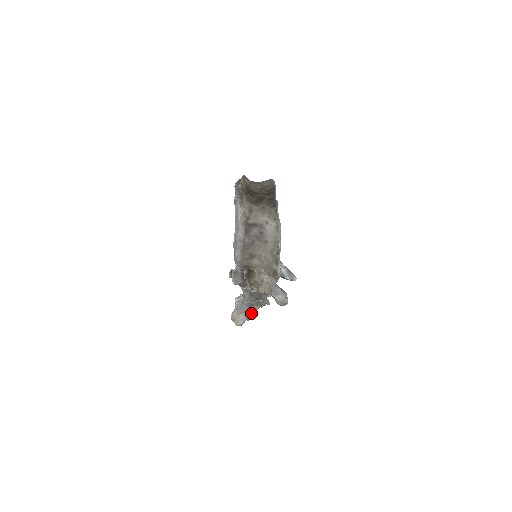
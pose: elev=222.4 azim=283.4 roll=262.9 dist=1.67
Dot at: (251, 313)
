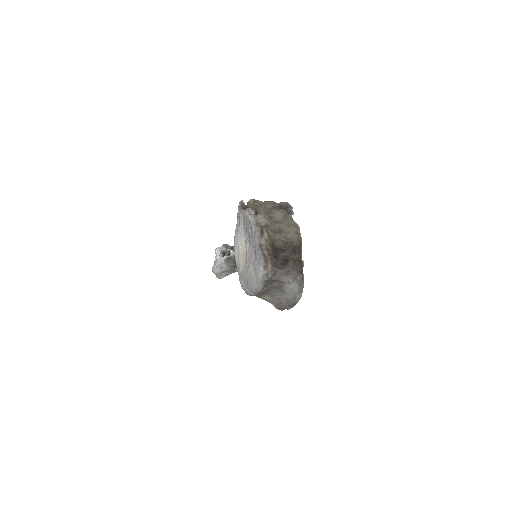
Dot at: occluded
